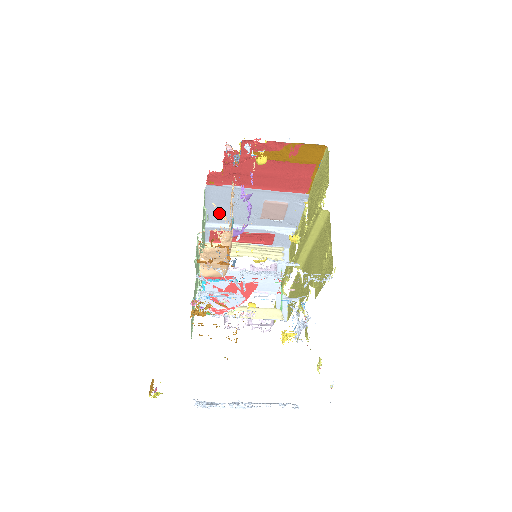
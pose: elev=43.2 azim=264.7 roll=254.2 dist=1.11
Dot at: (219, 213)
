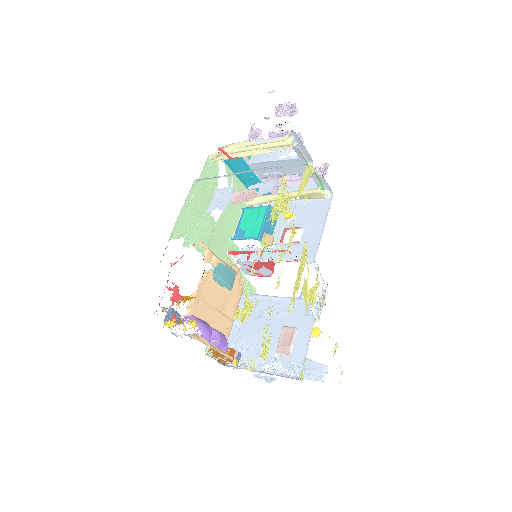
Dot at: (199, 244)
